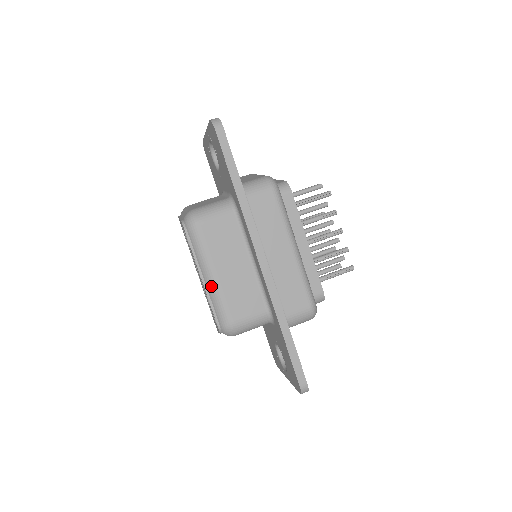
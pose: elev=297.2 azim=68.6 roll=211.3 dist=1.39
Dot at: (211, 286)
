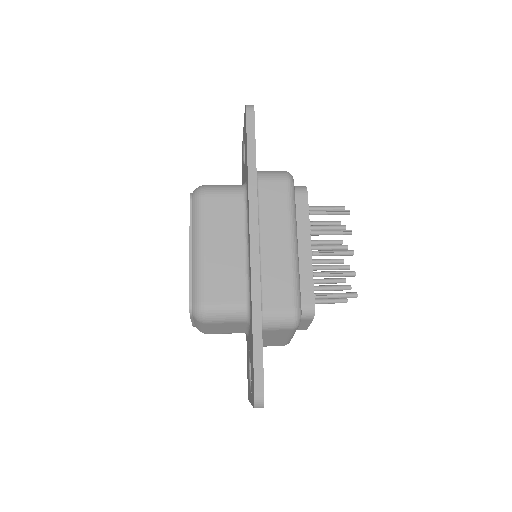
Dot at: (196, 259)
